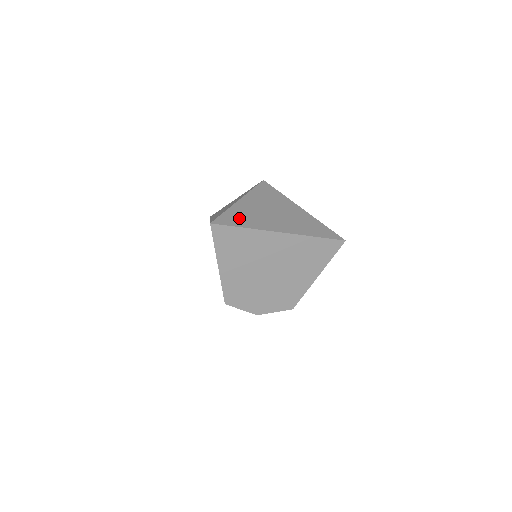
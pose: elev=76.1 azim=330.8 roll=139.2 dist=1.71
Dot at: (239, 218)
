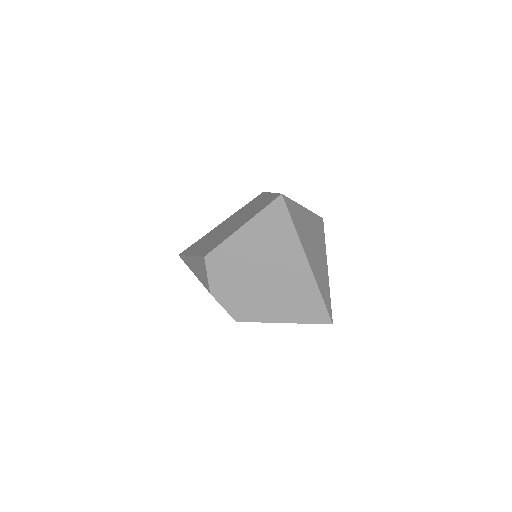
Dot at: (297, 217)
